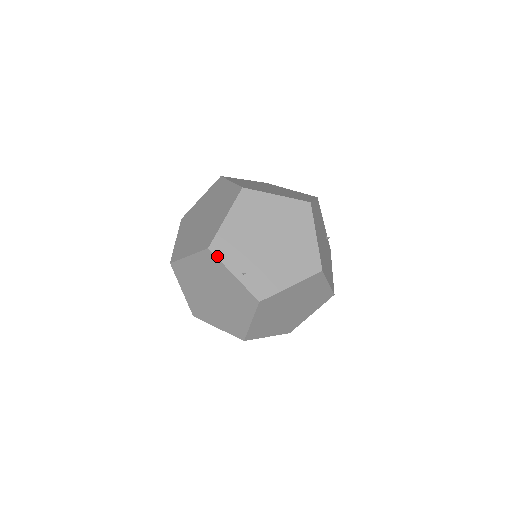
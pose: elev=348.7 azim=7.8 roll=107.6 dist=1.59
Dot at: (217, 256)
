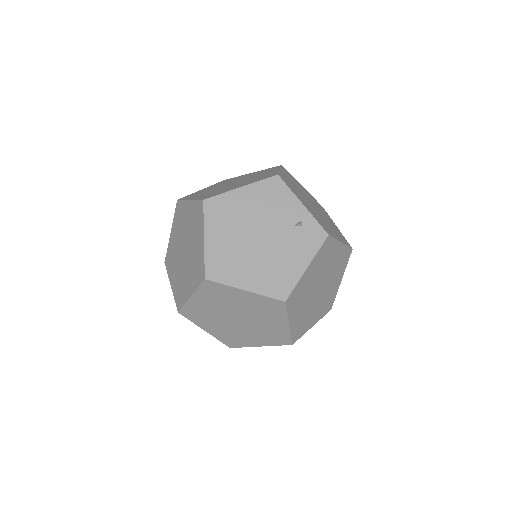
Dot at: (167, 269)
